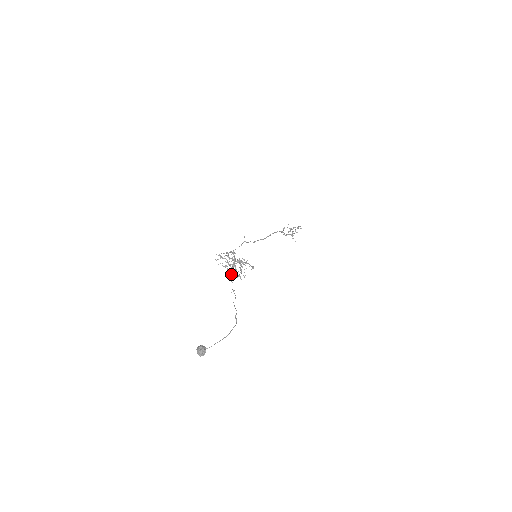
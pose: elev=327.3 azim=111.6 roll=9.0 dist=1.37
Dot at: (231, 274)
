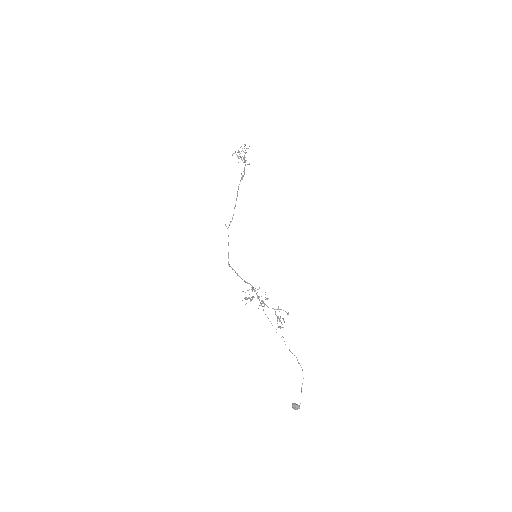
Dot at: occluded
